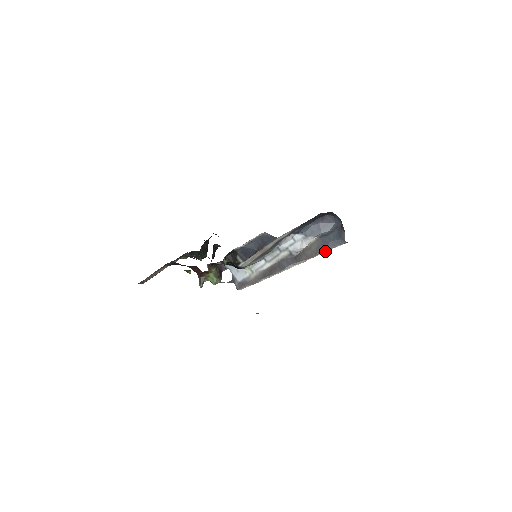
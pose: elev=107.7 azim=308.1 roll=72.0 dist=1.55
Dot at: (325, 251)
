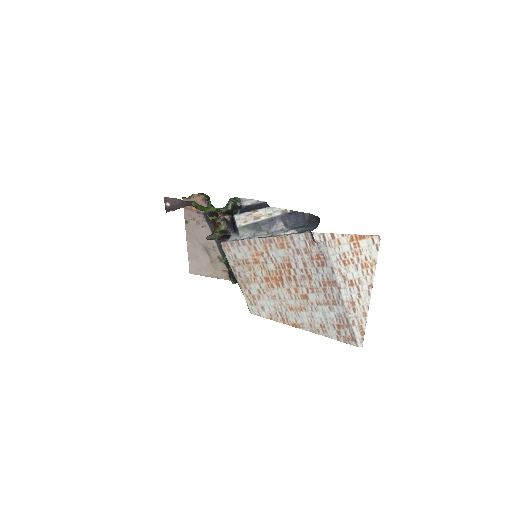
Dot at: (291, 234)
